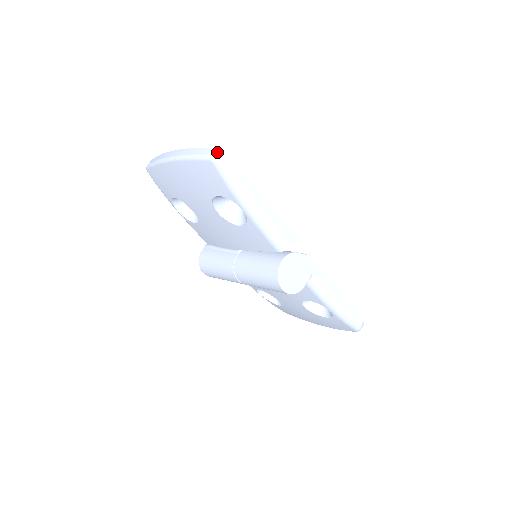
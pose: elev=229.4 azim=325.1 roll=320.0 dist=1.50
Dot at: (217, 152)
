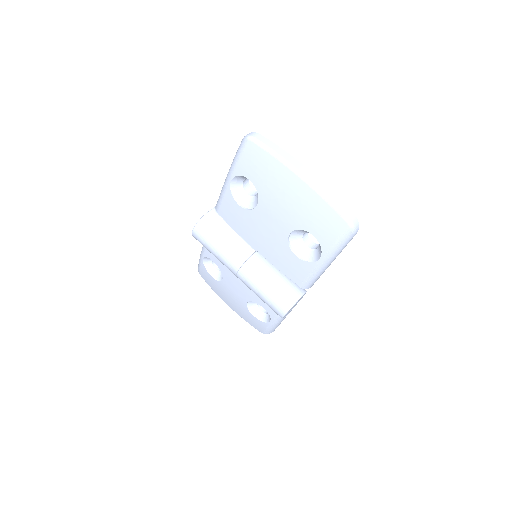
Dot at: (356, 221)
